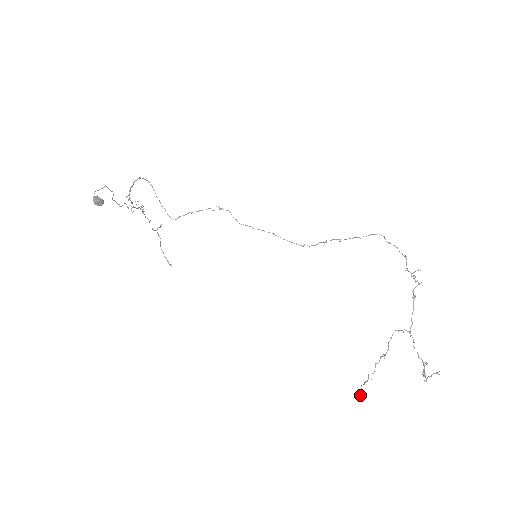
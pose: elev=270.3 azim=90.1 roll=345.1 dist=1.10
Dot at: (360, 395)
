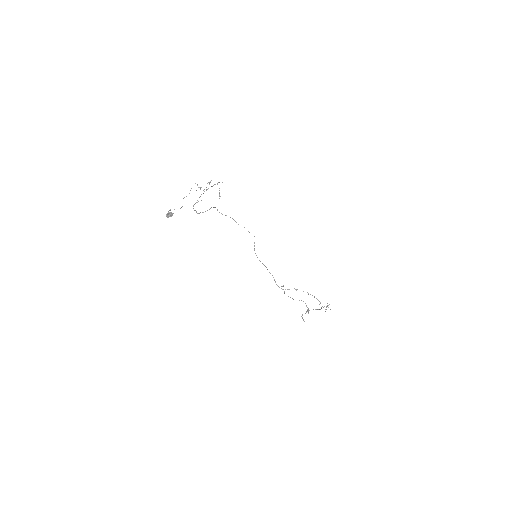
Dot at: occluded
